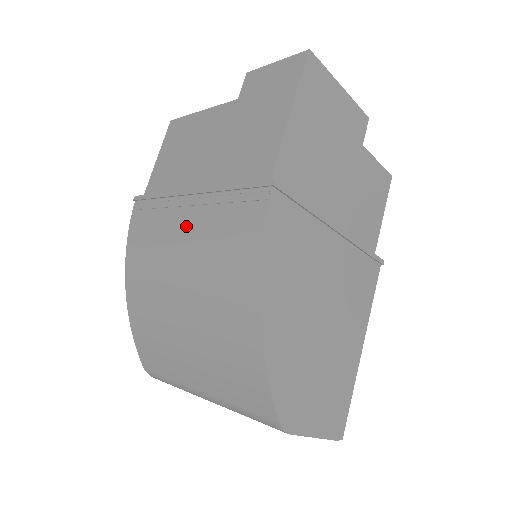
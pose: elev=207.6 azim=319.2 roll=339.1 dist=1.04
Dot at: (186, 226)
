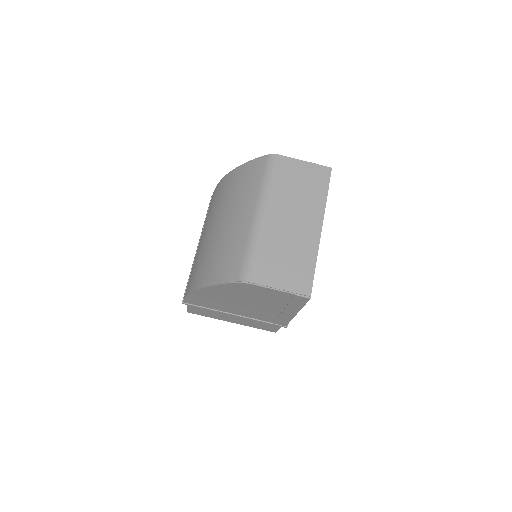
Dot at: (200, 240)
